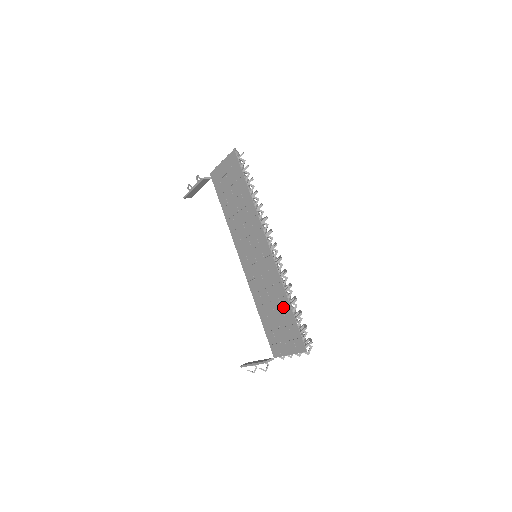
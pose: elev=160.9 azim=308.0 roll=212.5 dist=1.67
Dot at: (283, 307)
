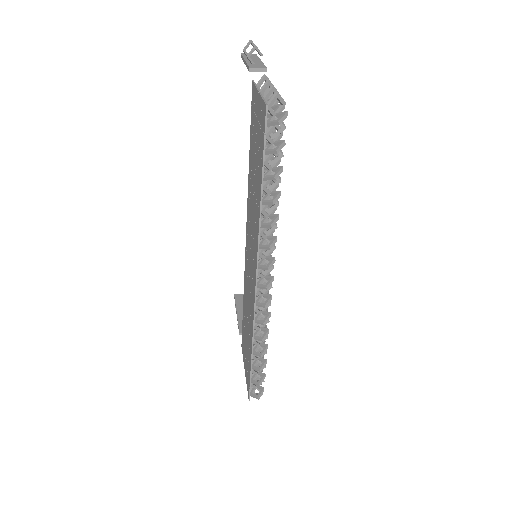
Dot at: (249, 343)
